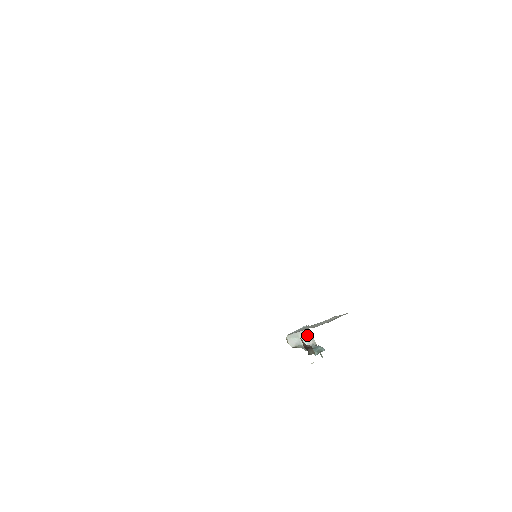
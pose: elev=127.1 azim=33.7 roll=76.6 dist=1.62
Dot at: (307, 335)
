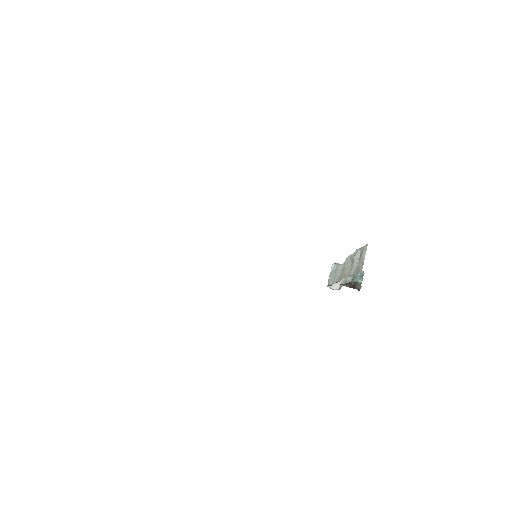
Dot at: occluded
